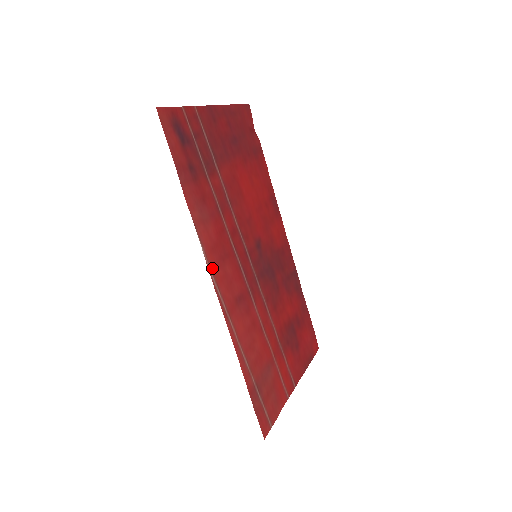
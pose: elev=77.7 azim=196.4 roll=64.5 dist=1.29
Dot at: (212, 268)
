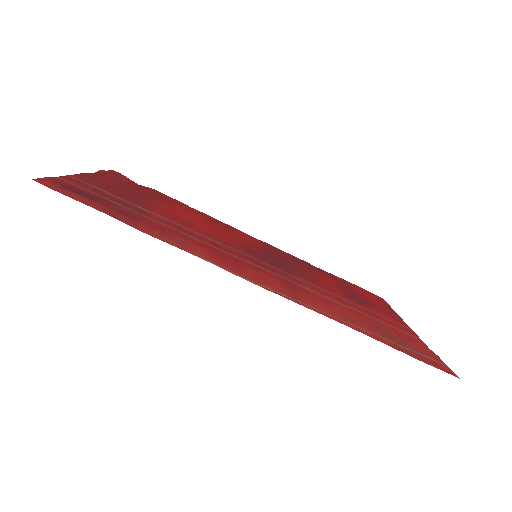
Dot at: (238, 274)
